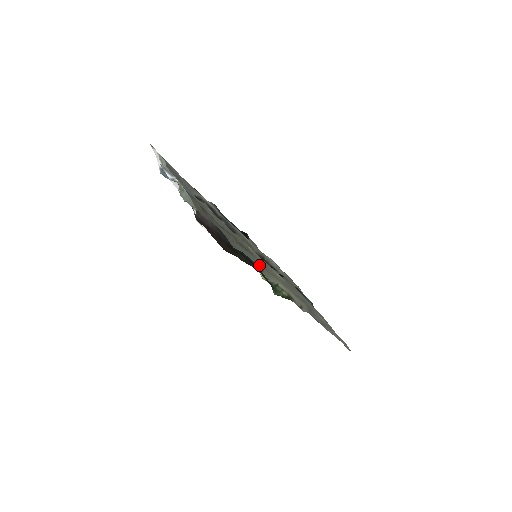
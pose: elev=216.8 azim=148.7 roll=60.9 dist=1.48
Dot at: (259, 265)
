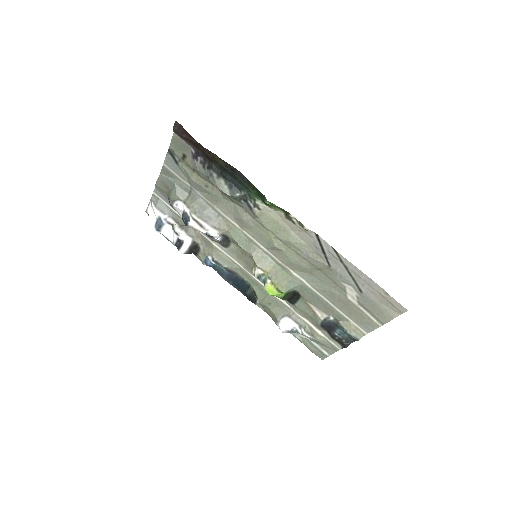
Dot at: (250, 212)
